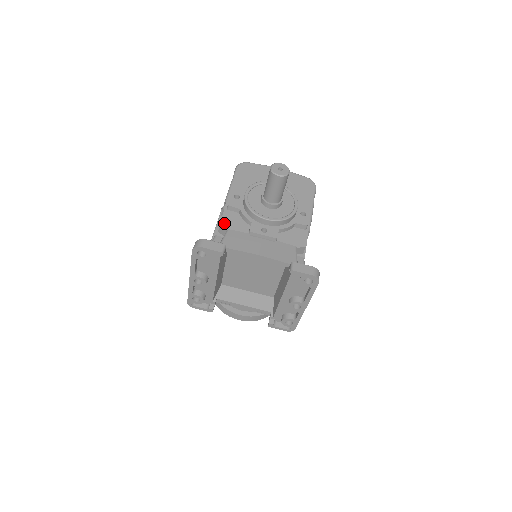
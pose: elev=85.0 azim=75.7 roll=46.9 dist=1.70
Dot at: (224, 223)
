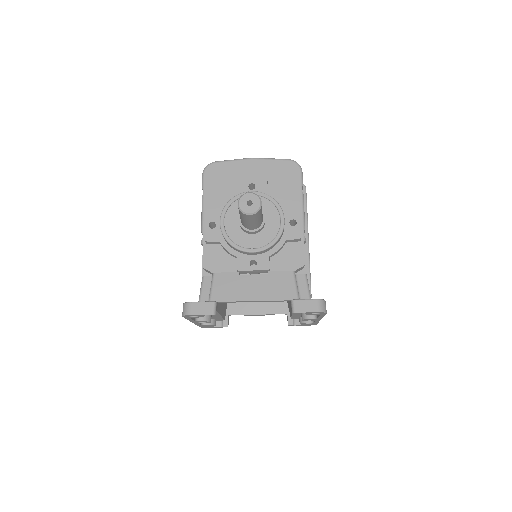
Dot at: (207, 264)
